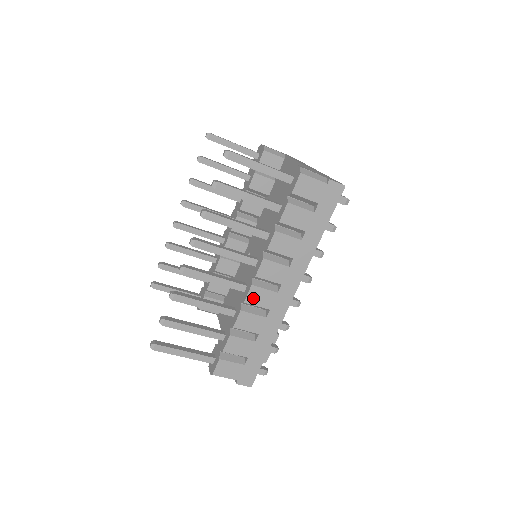
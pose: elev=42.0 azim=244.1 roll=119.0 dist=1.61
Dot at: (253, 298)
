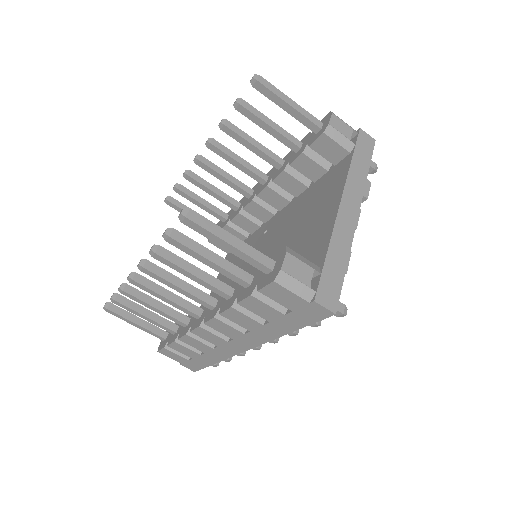
Dot at: (200, 333)
